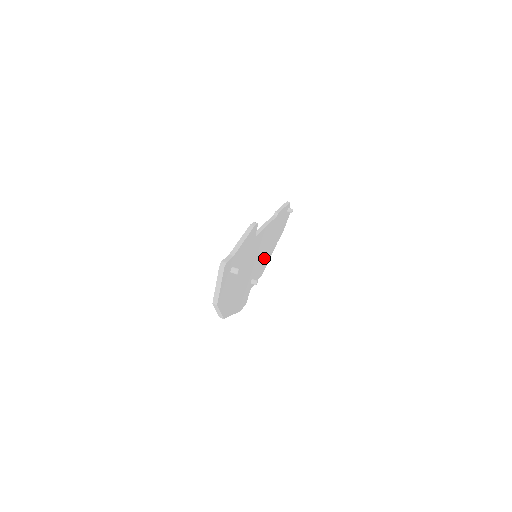
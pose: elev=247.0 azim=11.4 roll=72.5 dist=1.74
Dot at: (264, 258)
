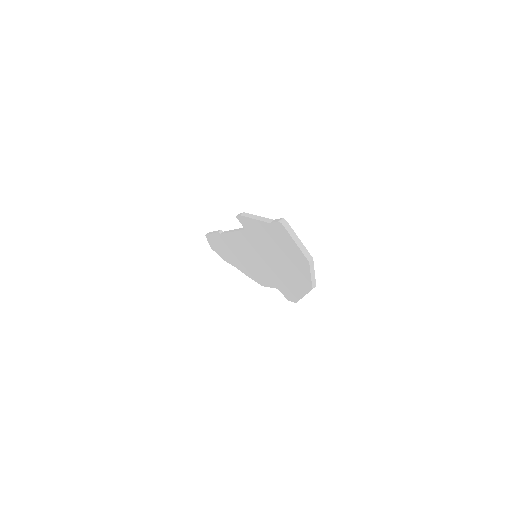
Dot at: occluded
